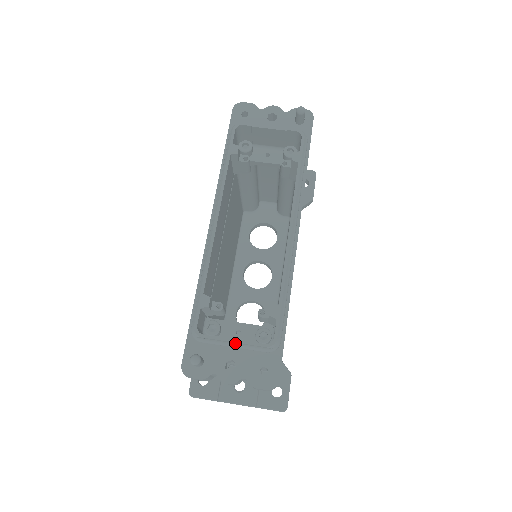
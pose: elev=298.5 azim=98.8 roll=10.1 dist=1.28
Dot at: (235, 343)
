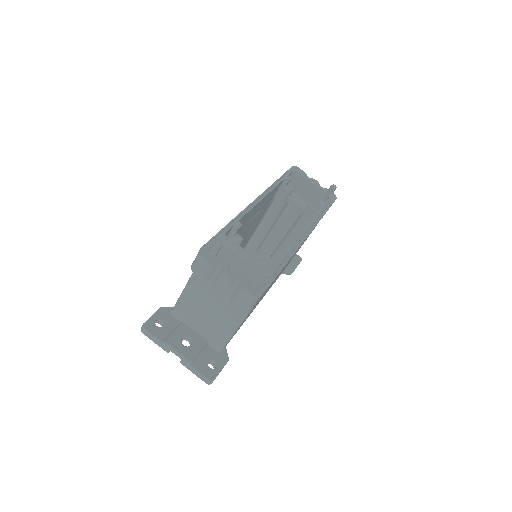
Dot at: (245, 256)
